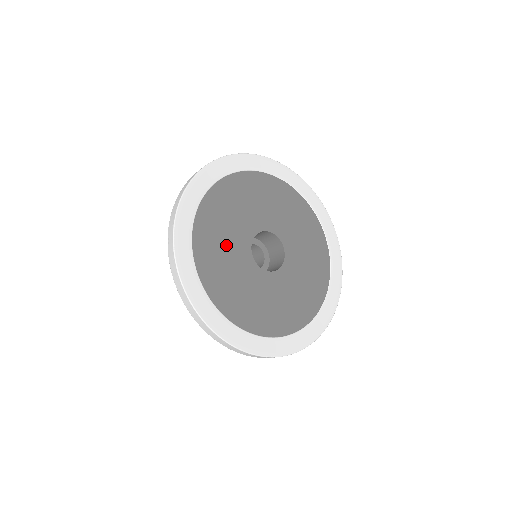
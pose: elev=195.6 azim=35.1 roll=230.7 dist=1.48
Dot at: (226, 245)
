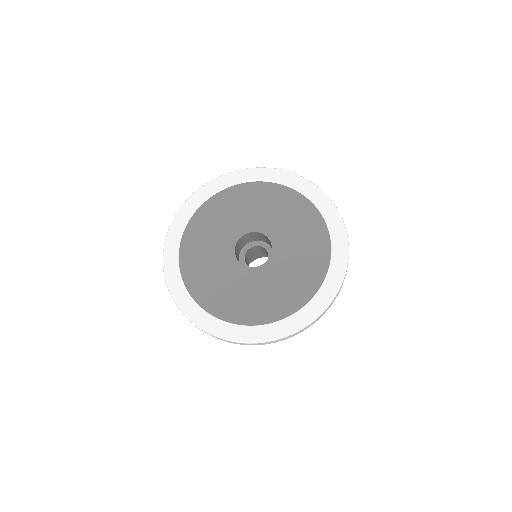
Dot at: (227, 219)
